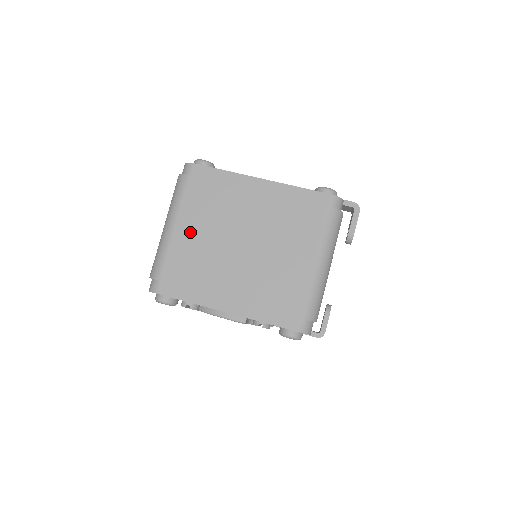
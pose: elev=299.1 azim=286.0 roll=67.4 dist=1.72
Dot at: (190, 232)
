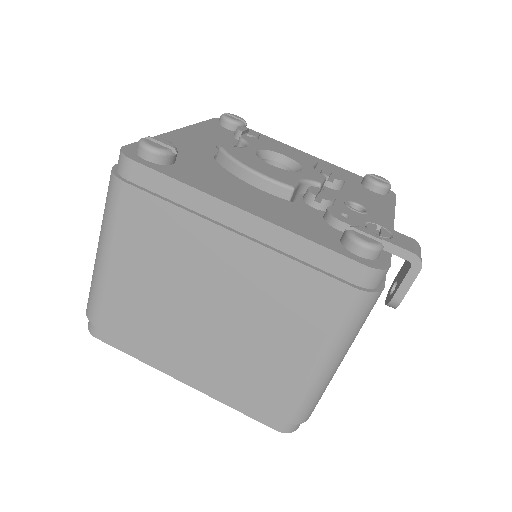
Dot at: (130, 273)
